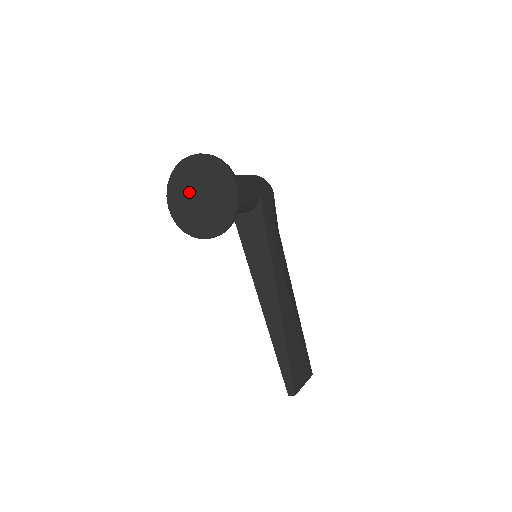
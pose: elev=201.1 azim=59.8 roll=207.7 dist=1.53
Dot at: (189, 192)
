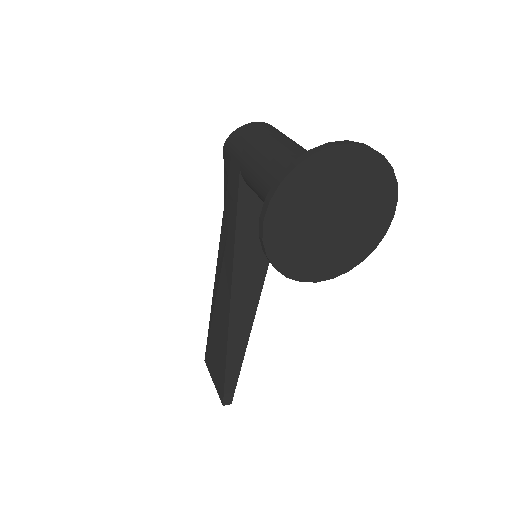
Dot at: (318, 206)
